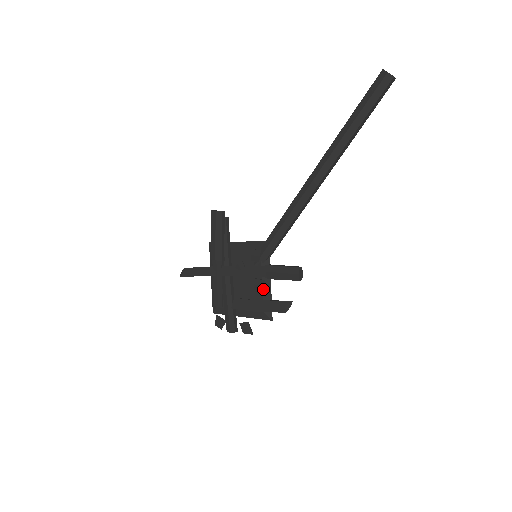
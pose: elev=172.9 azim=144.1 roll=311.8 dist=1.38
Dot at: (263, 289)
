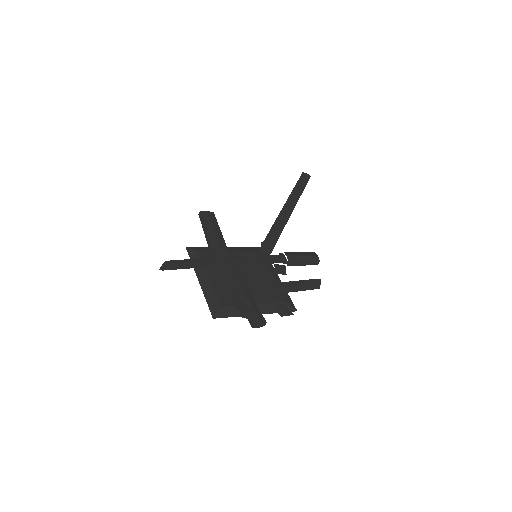
Dot at: (276, 282)
